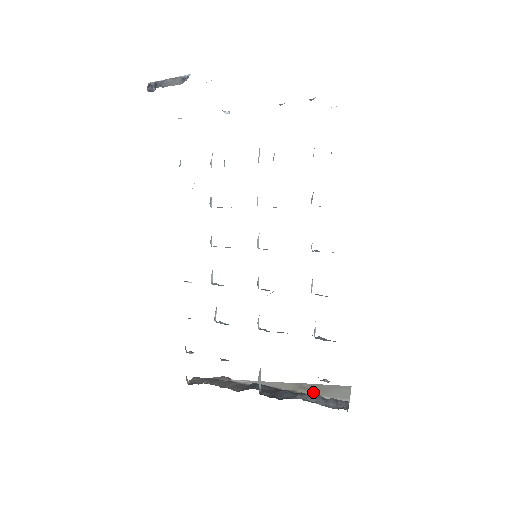
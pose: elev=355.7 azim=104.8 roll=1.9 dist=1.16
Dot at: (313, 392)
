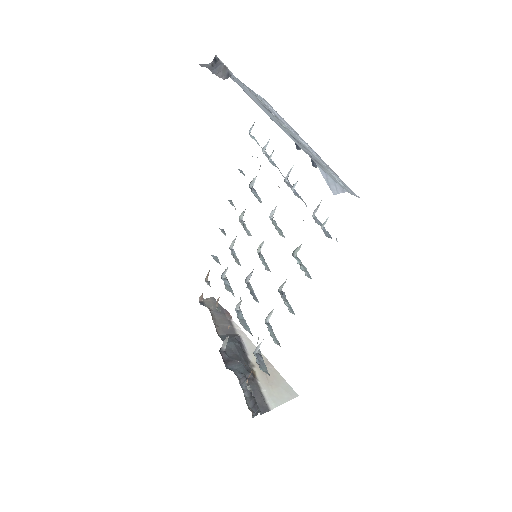
Dot at: (264, 378)
